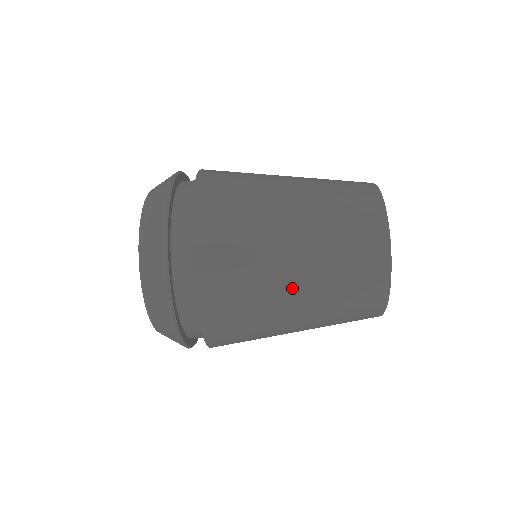
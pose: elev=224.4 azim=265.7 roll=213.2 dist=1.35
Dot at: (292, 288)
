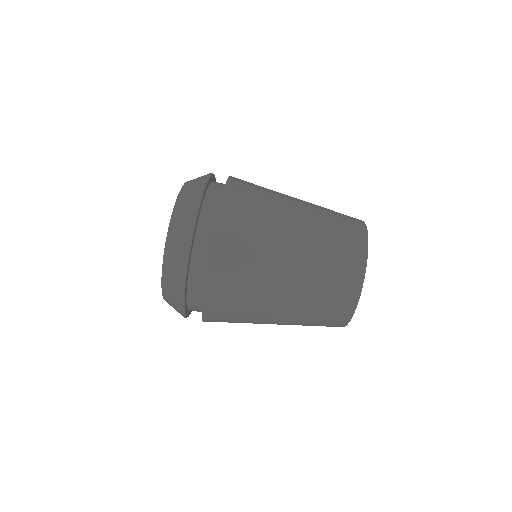
Dot at: (296, 203)
